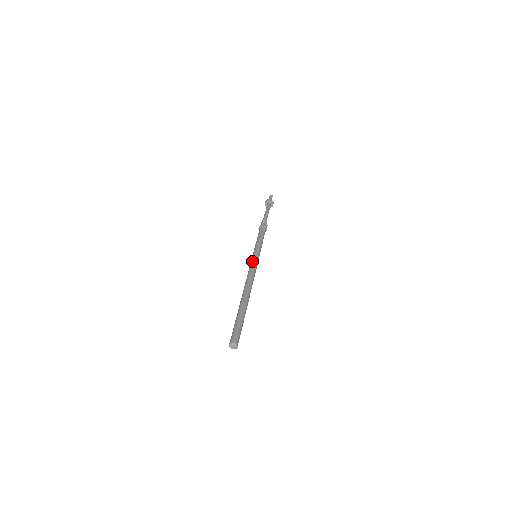
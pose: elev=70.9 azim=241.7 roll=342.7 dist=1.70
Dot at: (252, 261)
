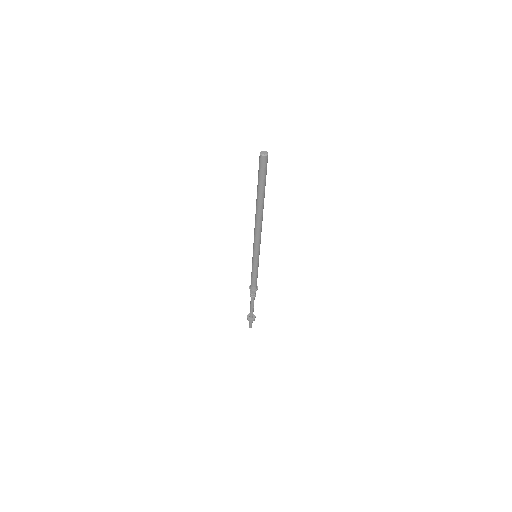
Dot at: occluded
